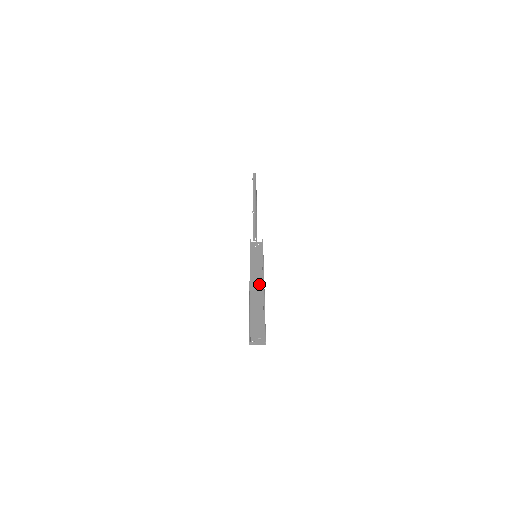
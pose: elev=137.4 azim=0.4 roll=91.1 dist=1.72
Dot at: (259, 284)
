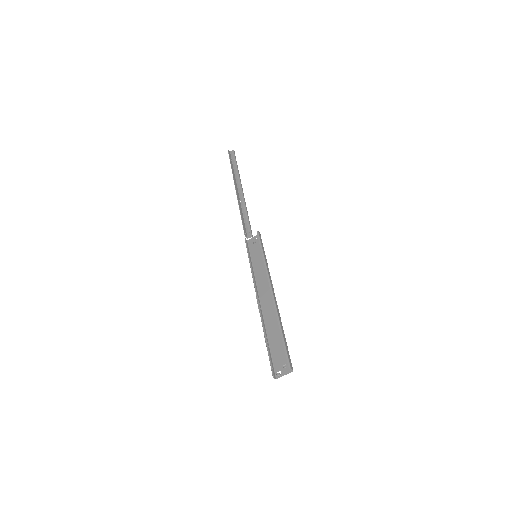
Dot at: (268, 291)
